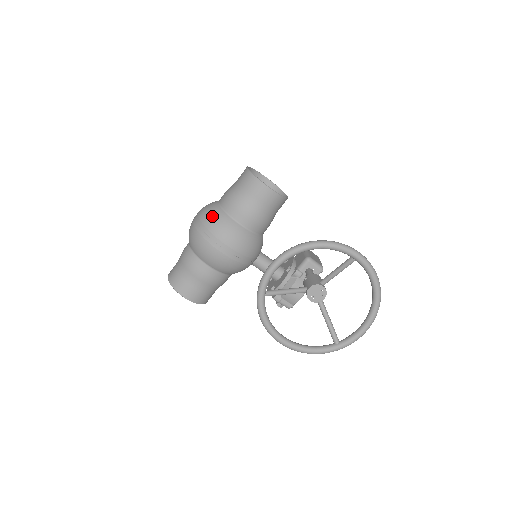
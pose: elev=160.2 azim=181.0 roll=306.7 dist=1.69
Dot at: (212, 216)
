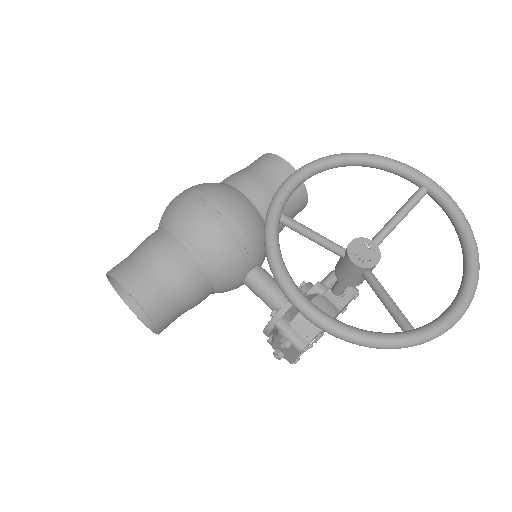
Dot at: (204, 183)
